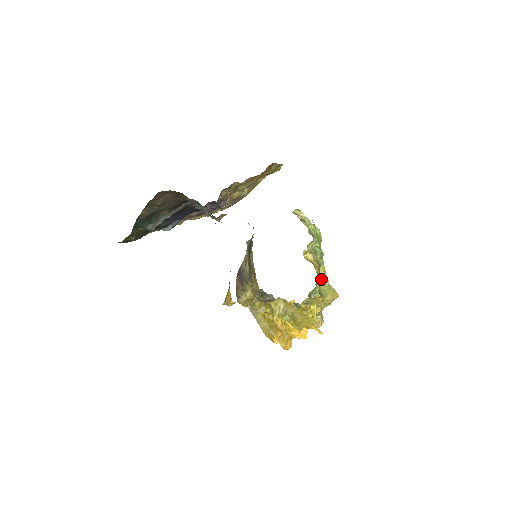
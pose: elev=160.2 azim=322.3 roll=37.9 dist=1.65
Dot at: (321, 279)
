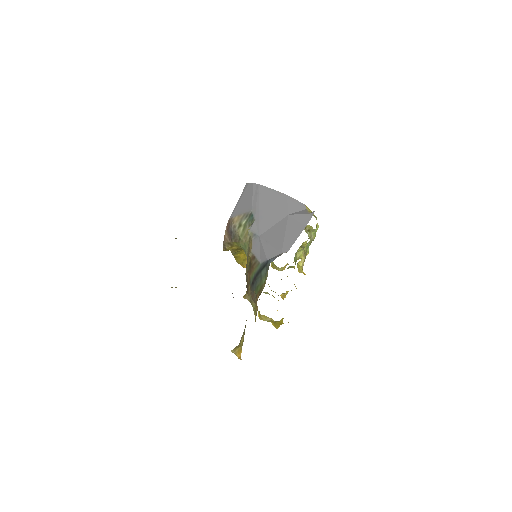
Dot at: occluded
